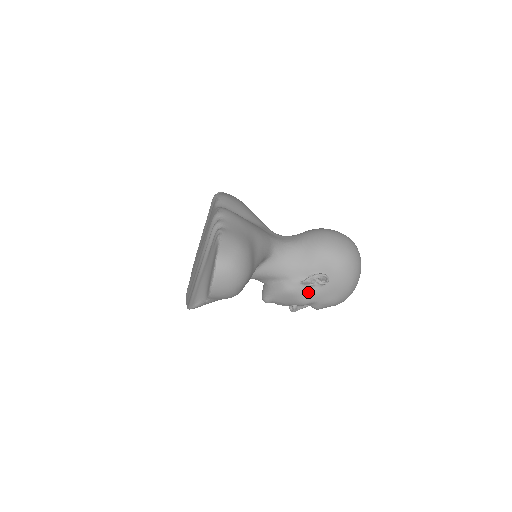
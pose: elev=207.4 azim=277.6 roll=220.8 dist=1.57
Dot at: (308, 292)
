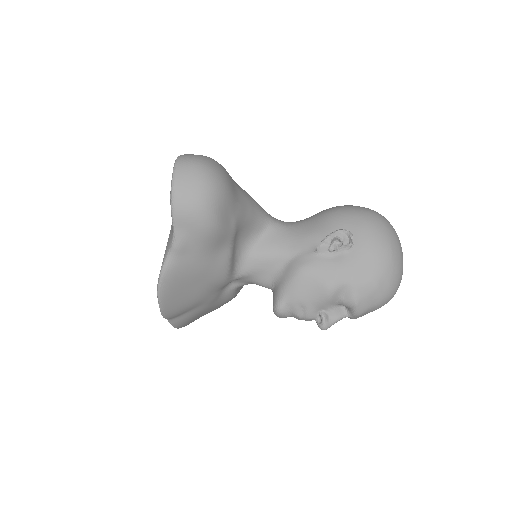
Dot at: (330, 265)
